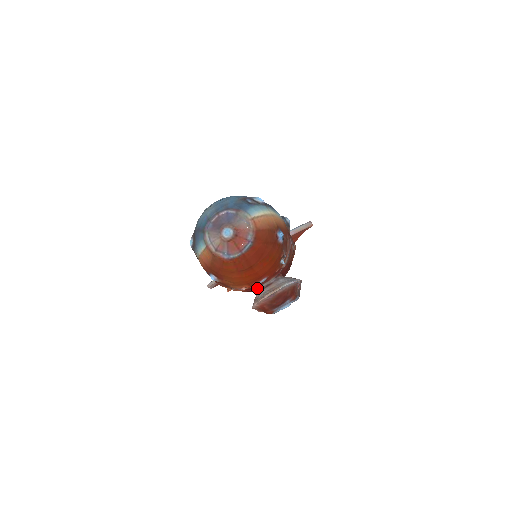
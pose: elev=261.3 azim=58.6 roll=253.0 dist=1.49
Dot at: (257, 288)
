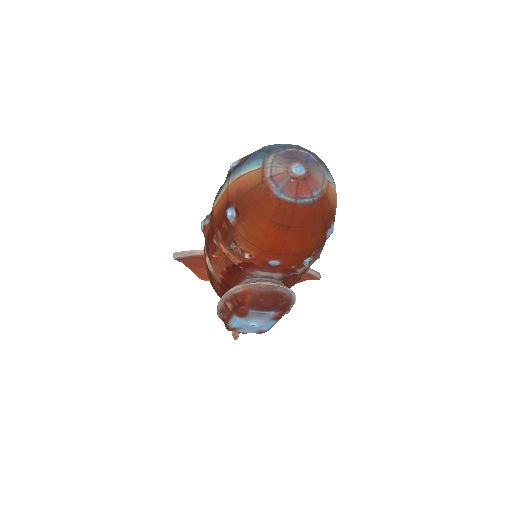
Dot at: (252, 273)
